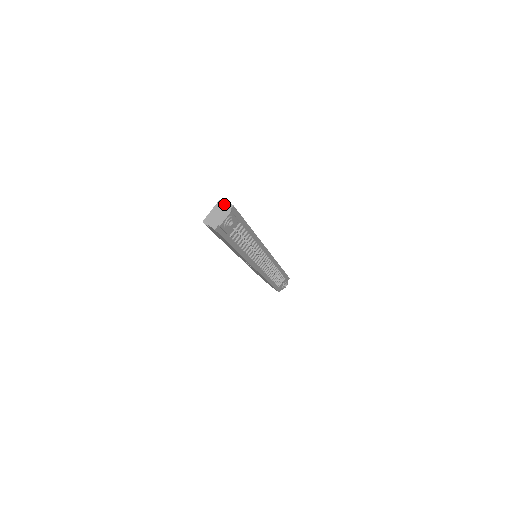
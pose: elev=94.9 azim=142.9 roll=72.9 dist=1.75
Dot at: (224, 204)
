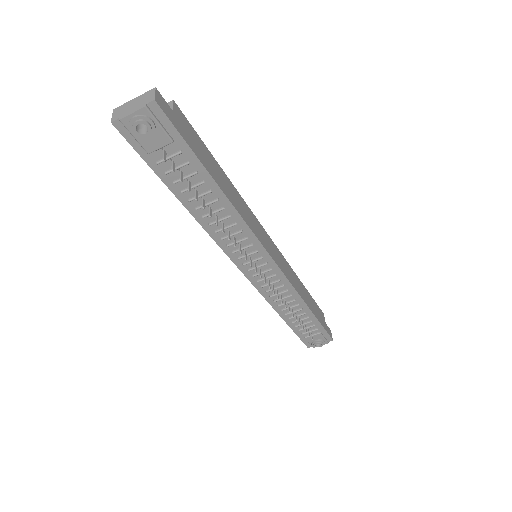
Dot at: (149, 94)
